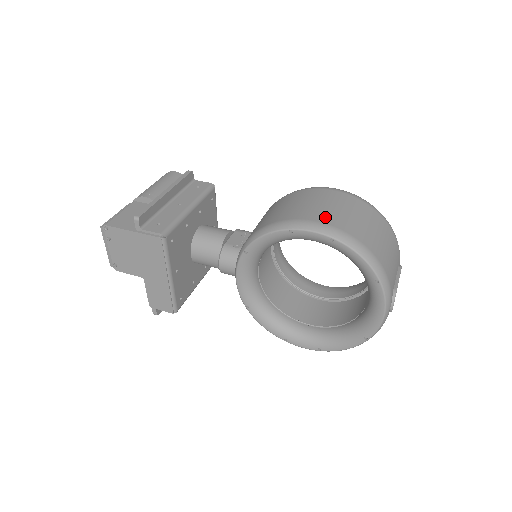
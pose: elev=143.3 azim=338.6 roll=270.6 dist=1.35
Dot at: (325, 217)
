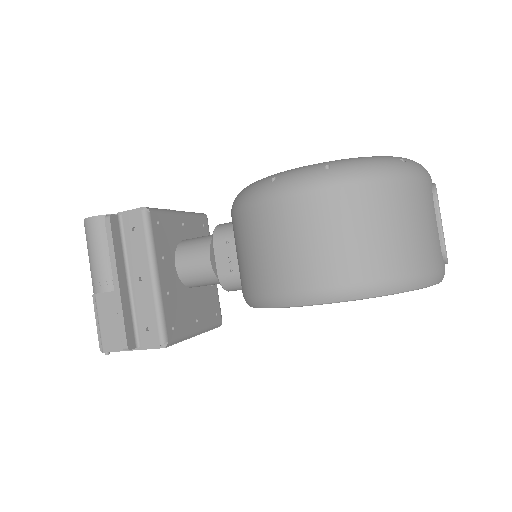
Dot at: (321, 272)
